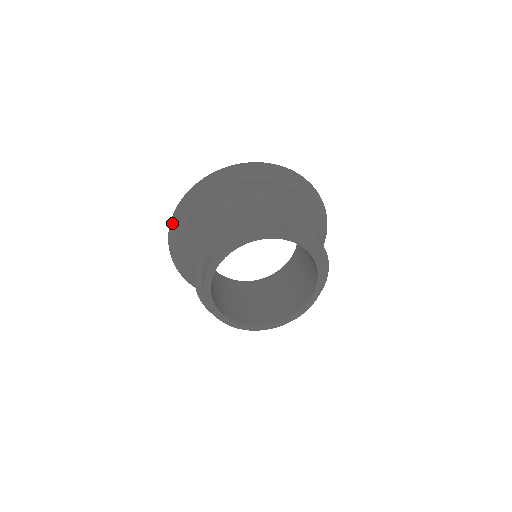
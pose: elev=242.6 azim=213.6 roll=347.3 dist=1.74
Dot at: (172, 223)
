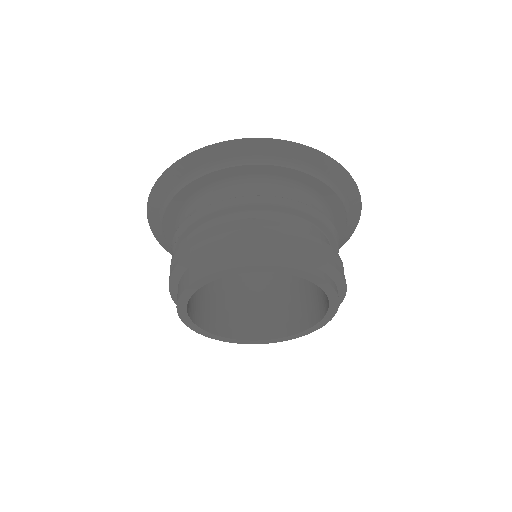
Dot at: (162, 245)
